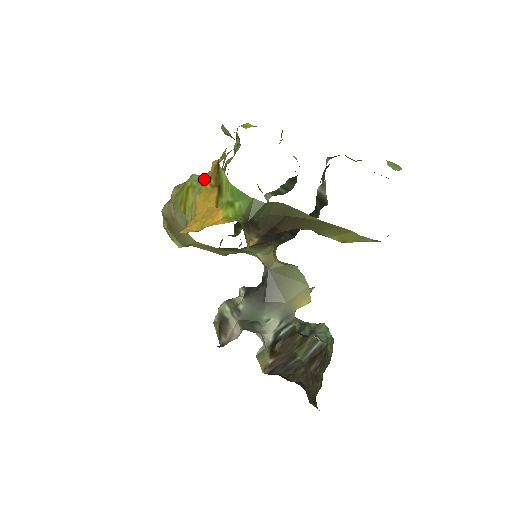
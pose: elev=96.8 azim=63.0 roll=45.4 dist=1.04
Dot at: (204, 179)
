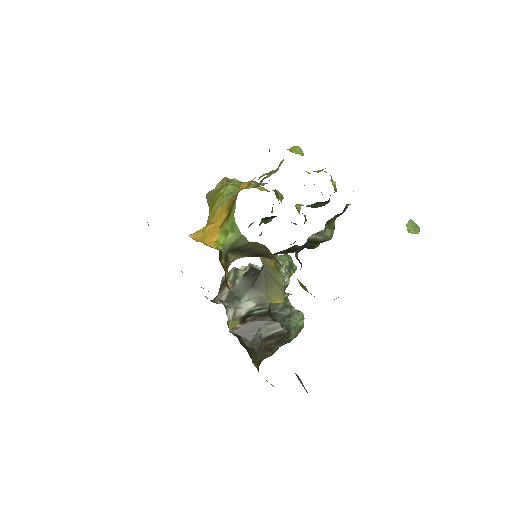
Dot at: (233, 192)
